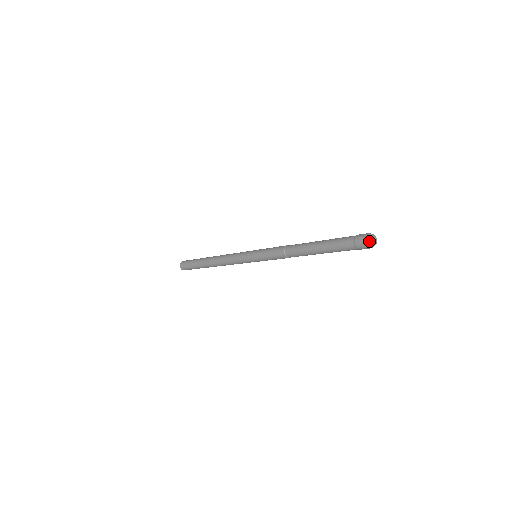
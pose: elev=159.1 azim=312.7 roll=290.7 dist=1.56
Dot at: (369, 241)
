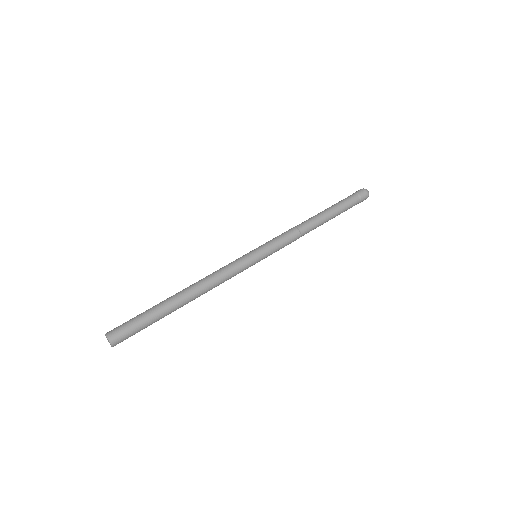
Dot at: (366, 189)
